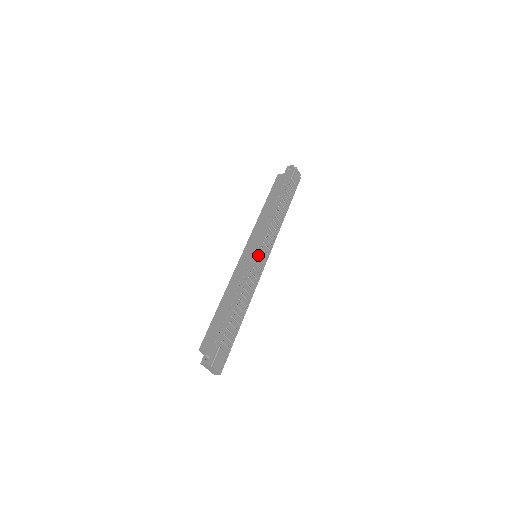
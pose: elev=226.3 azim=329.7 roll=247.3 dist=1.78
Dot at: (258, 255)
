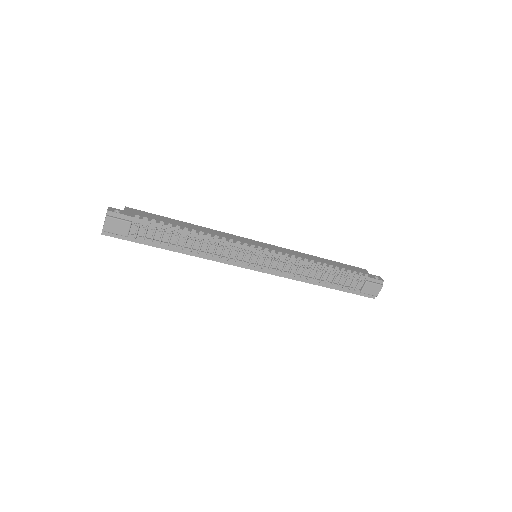
Dot at: (256, 253)
